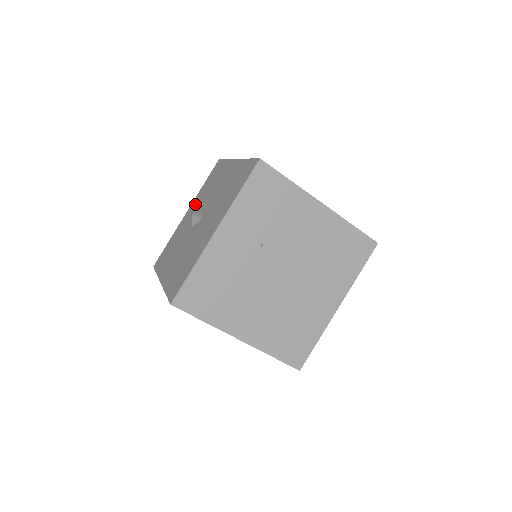
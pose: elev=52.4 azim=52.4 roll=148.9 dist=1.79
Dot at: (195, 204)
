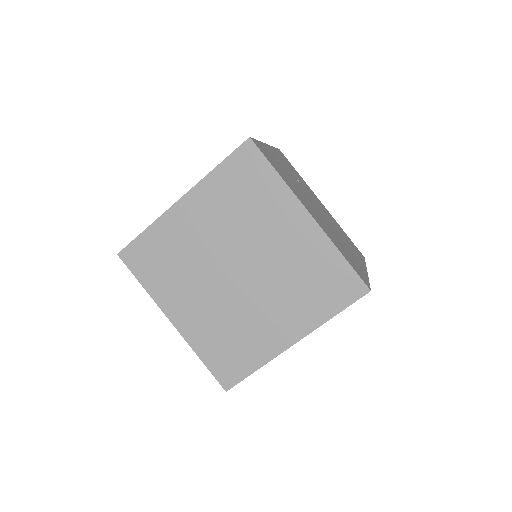
Dot at: occluded
